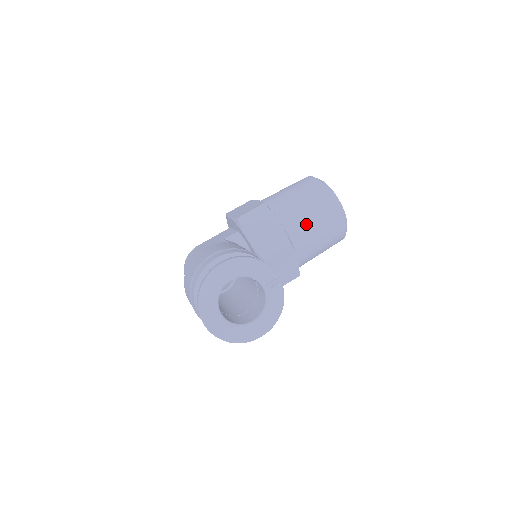
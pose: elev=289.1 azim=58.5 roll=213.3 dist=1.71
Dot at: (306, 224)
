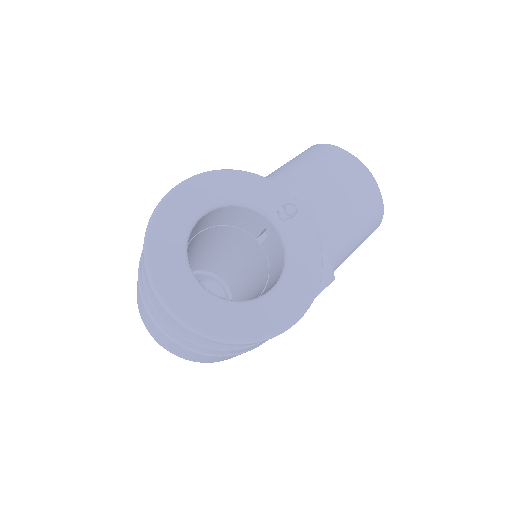
Dot at: (319, 189)
